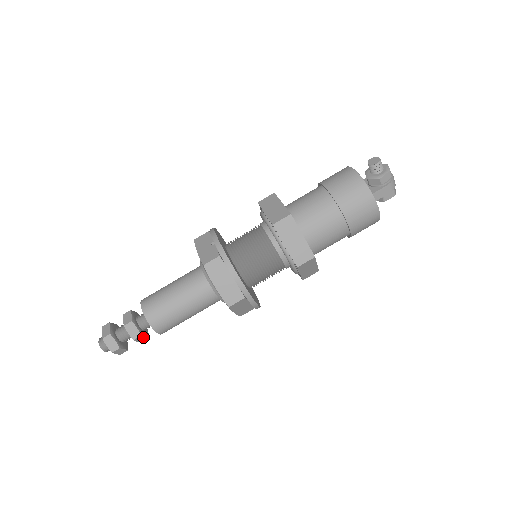
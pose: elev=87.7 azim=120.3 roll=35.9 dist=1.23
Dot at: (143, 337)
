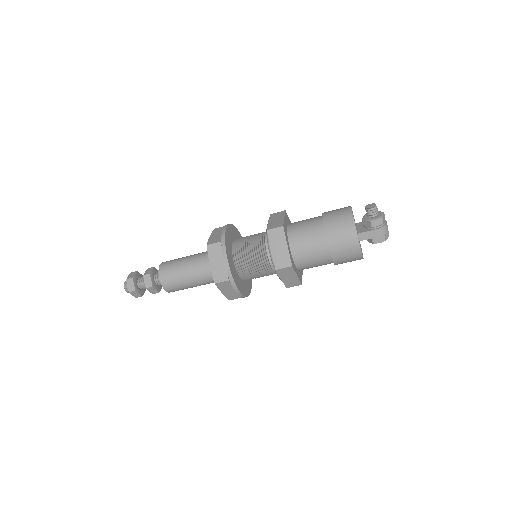
Dot at: (154, 289)
